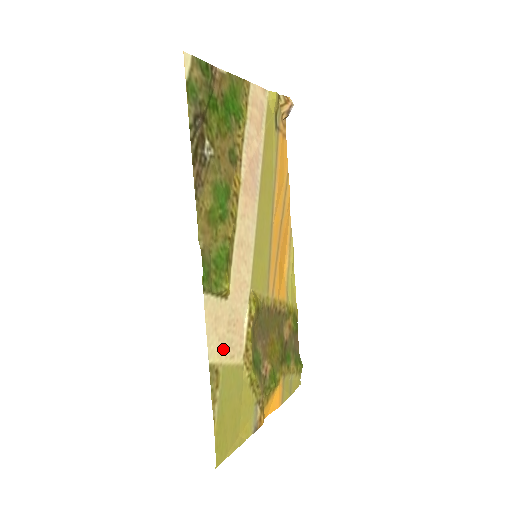
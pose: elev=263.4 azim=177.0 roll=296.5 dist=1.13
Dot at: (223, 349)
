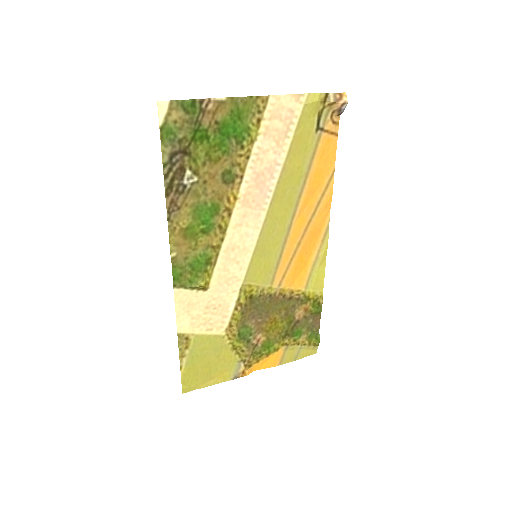
Dot at: (197, 324)
